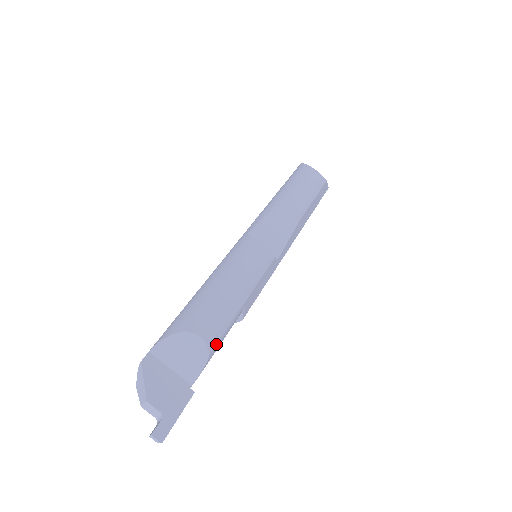
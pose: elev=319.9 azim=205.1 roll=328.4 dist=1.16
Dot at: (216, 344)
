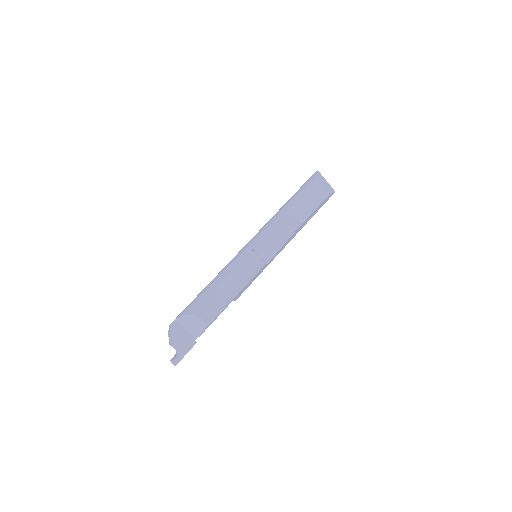
Dot at: (211, 322)
